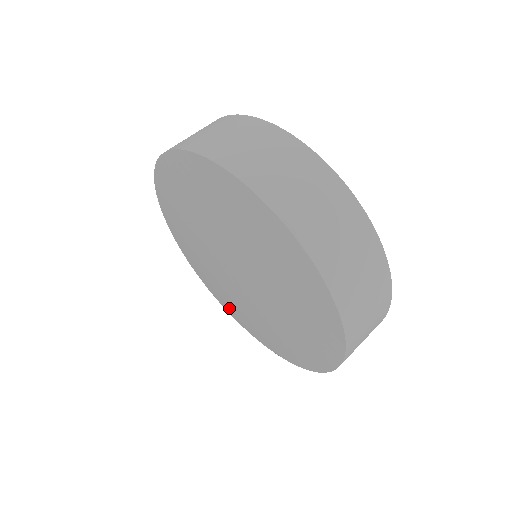
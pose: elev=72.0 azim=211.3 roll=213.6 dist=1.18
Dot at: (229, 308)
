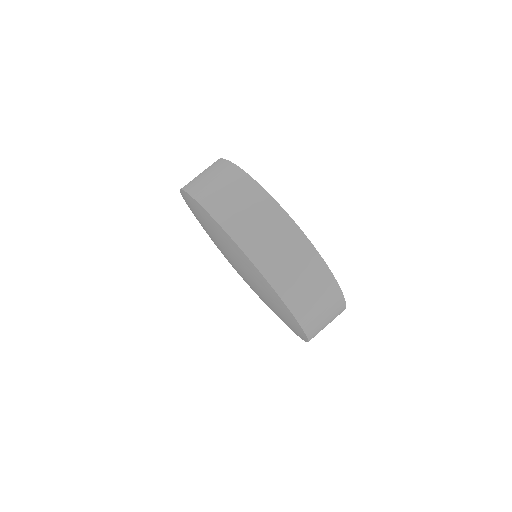
Dot at: occluded
